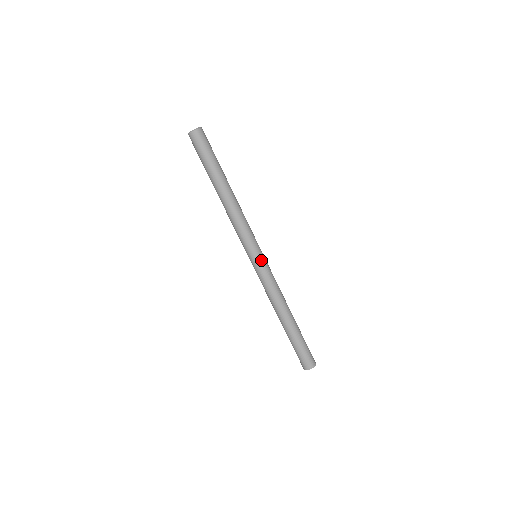
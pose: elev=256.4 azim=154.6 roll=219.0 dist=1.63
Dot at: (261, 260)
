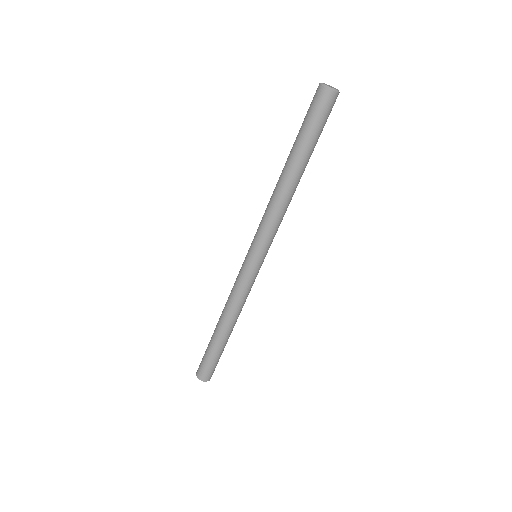
Dot at: (261, 265)
